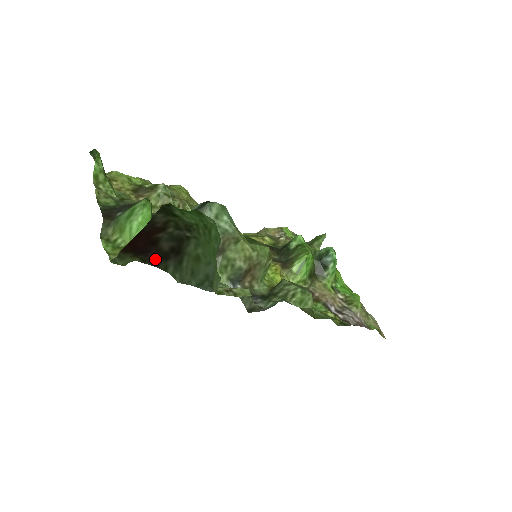
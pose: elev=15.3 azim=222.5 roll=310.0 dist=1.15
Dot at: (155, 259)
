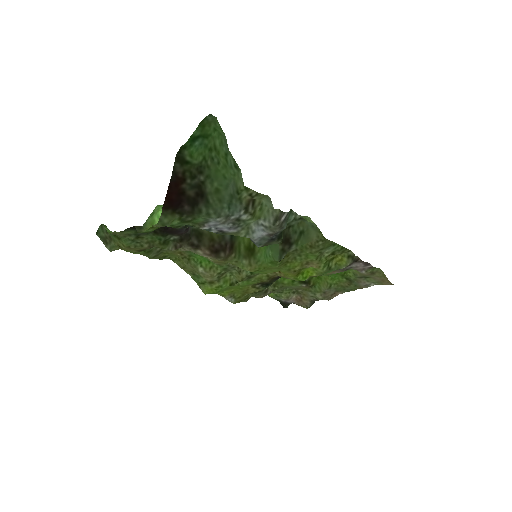
Dot at: (189, 207)
